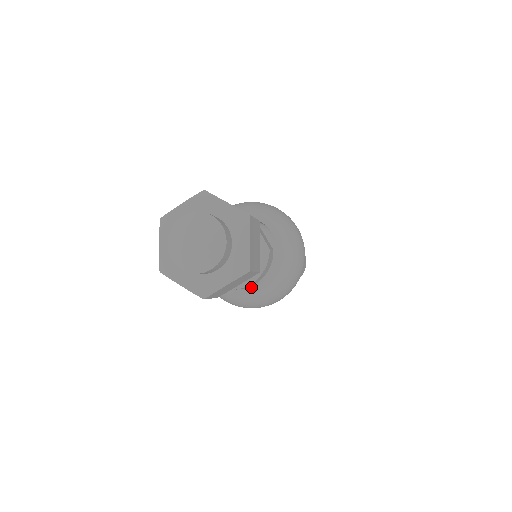
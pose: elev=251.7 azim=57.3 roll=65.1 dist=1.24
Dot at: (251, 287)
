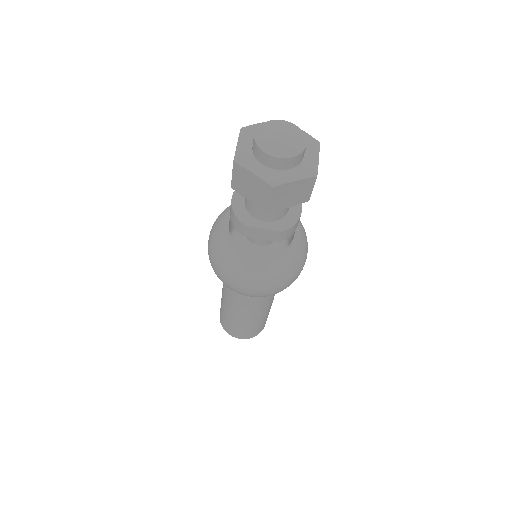
Dot at: occluded
